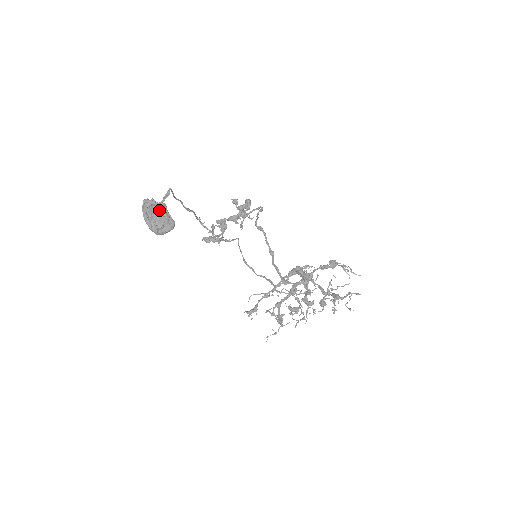
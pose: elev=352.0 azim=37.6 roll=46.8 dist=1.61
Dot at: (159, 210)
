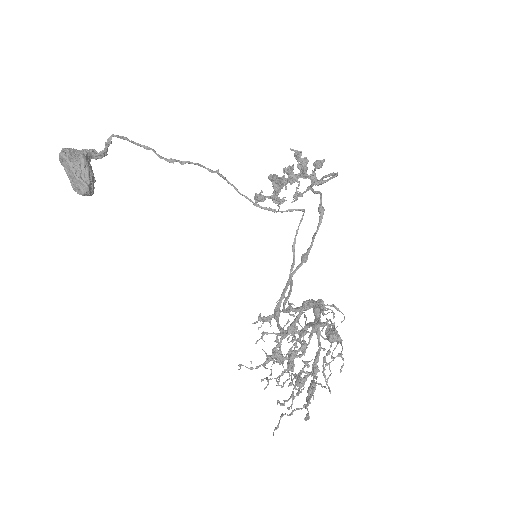
Dot at: (70, 167)
